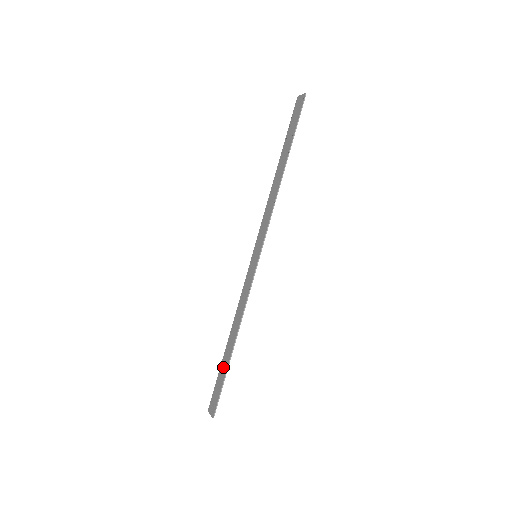
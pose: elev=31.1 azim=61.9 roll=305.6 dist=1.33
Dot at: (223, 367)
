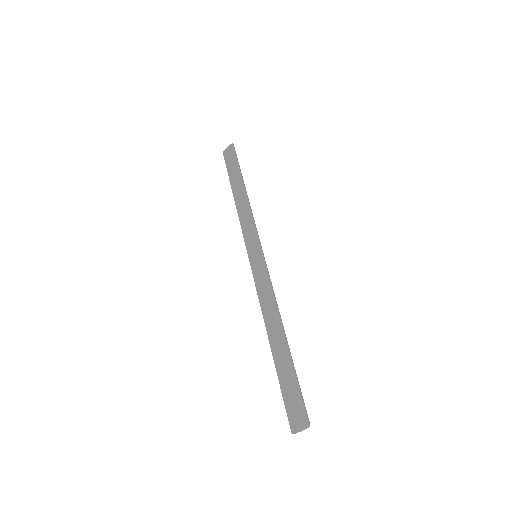
Dot at: (283, 368)
